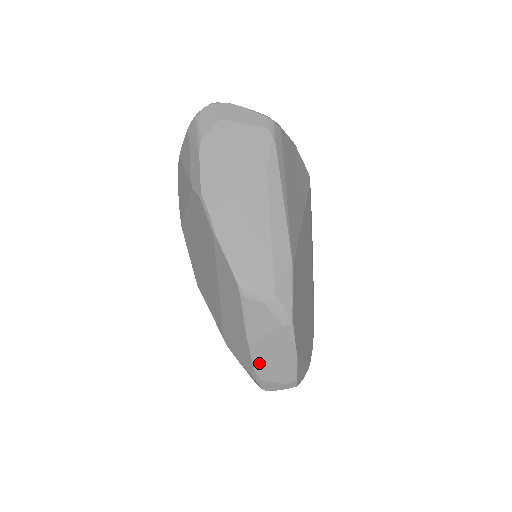
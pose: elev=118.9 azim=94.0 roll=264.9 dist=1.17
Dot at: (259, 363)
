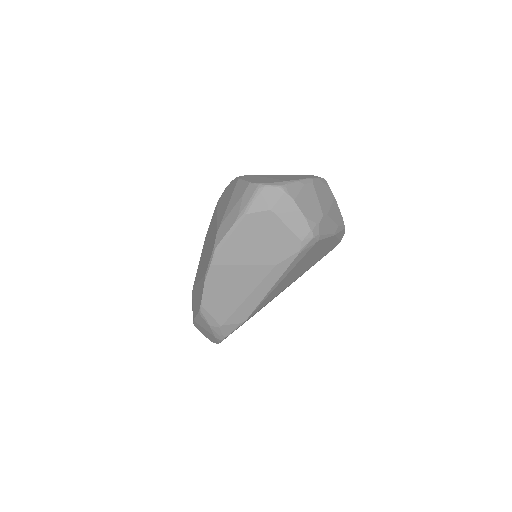
Dot at: (197, 326)
